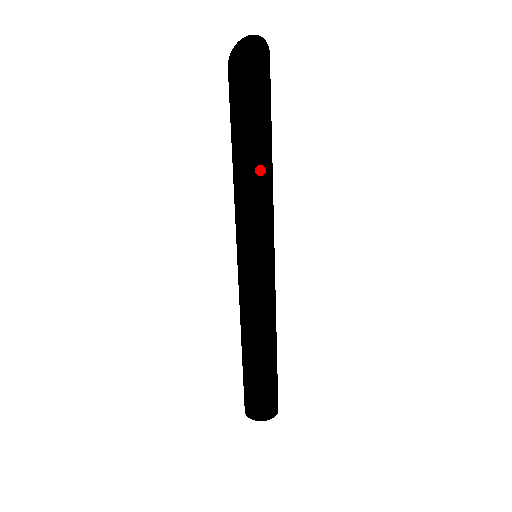
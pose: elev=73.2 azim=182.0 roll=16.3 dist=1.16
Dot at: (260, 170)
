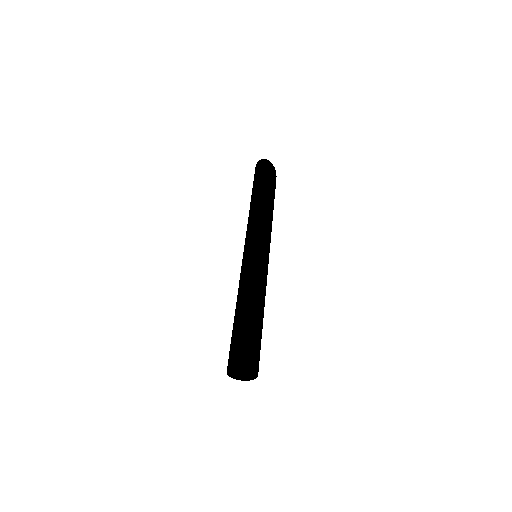
Dot at: (257, 205)
